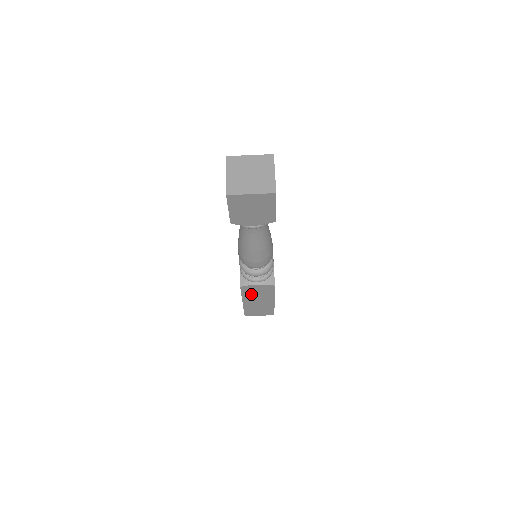
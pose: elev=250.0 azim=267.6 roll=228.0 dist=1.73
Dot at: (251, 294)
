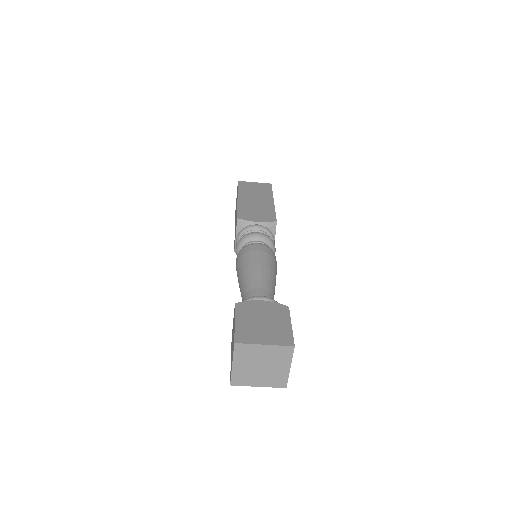
Dot at: occluded
